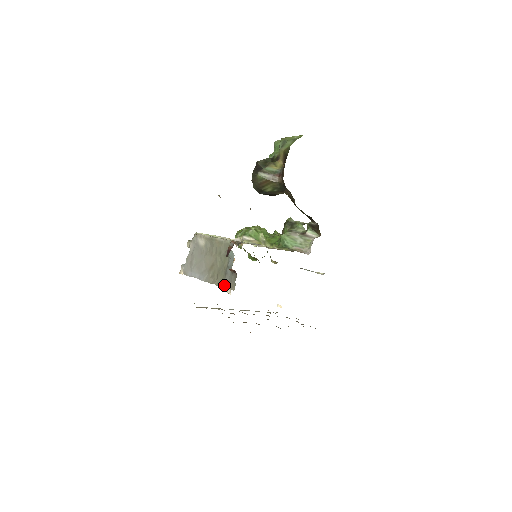
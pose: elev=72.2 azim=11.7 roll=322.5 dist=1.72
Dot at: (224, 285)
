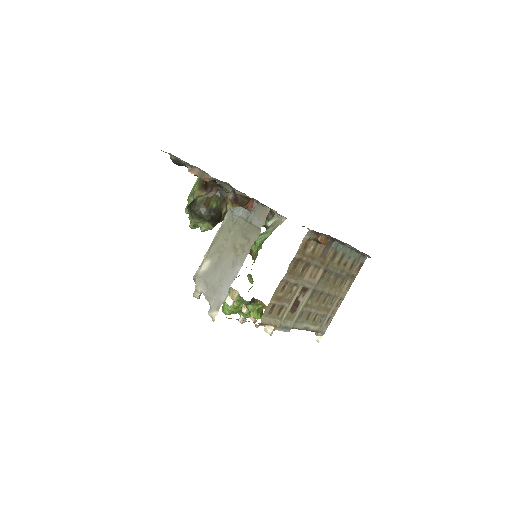
Dot at: (259, 226)
